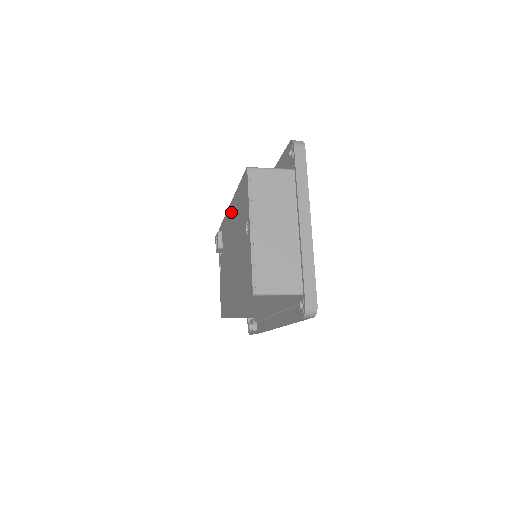
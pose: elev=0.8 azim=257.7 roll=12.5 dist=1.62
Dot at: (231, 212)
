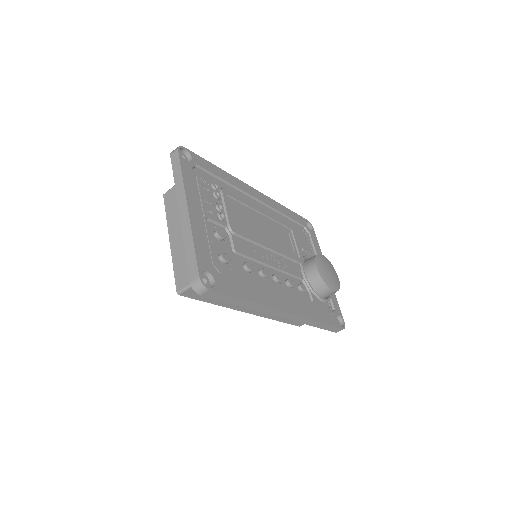
Dot at: occluded
